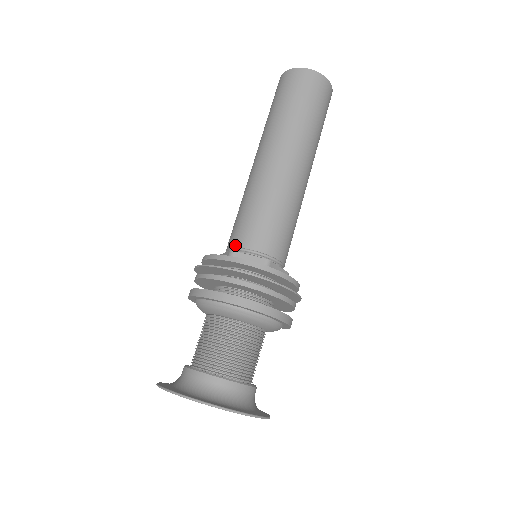
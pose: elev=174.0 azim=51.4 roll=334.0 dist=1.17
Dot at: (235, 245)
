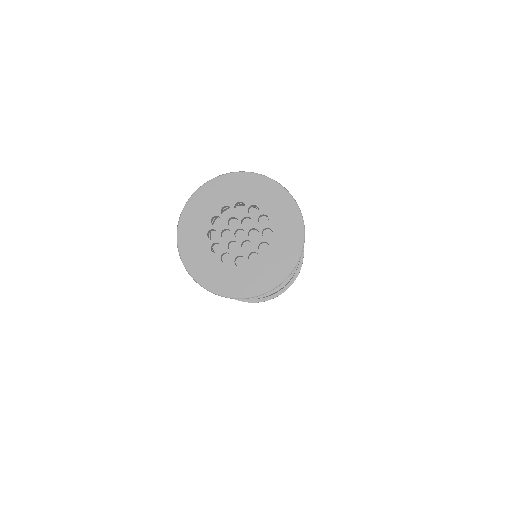
Dot at: occluded
